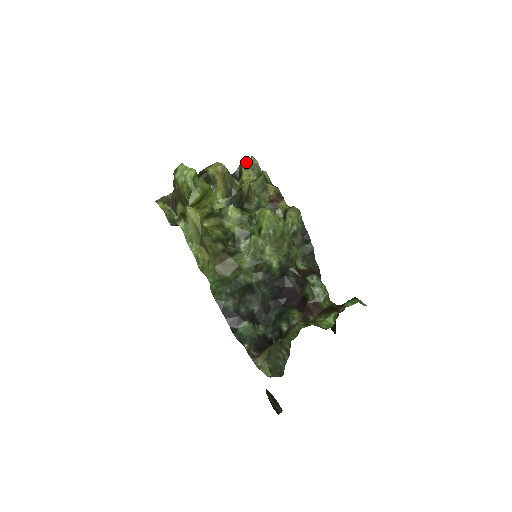
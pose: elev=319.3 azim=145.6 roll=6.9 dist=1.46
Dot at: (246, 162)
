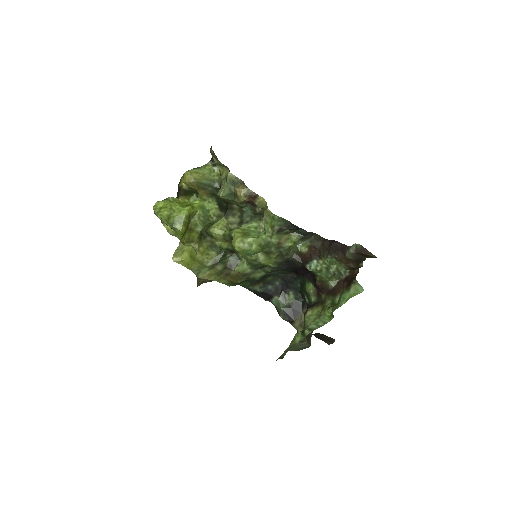
Dot at: occluded
